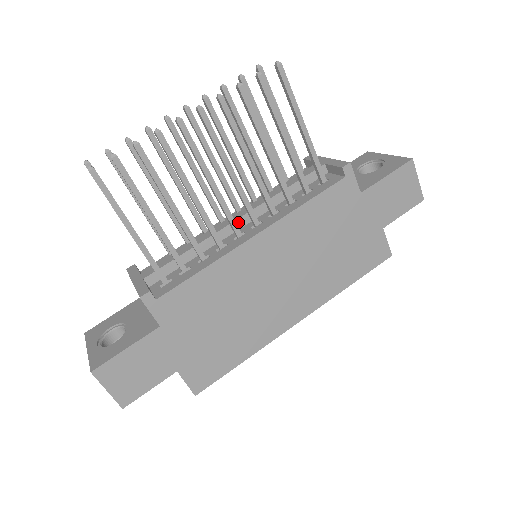
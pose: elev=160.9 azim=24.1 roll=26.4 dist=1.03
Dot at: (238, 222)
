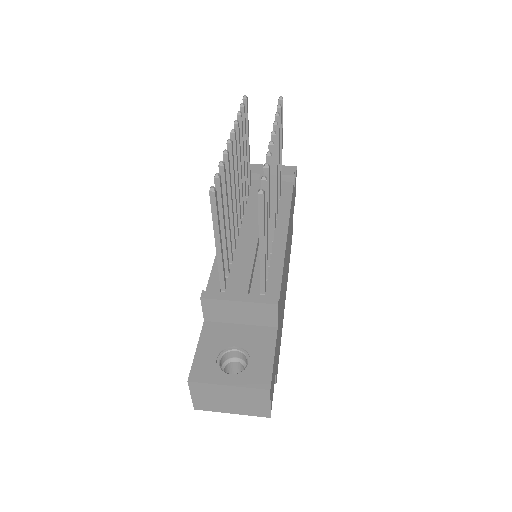
Dot at: occluded
